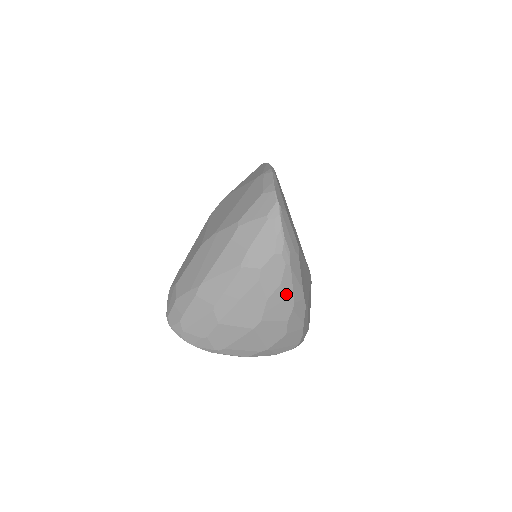
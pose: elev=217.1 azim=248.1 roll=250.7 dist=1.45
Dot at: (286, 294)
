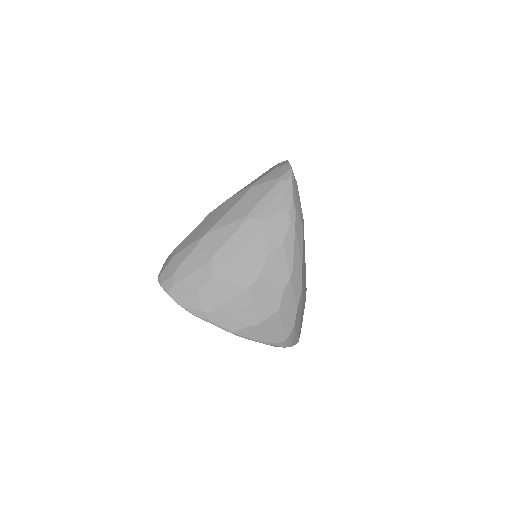
Dot at: (286, 257)
